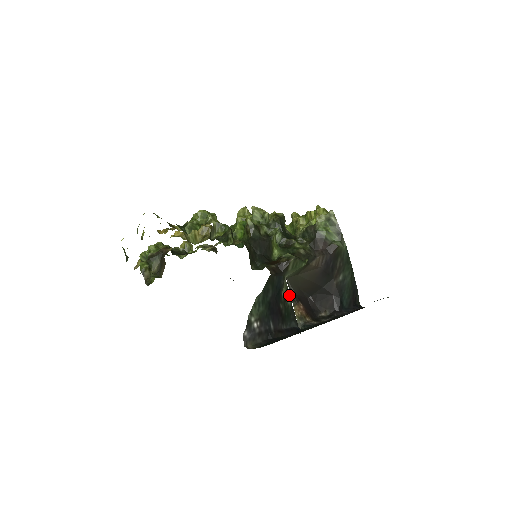
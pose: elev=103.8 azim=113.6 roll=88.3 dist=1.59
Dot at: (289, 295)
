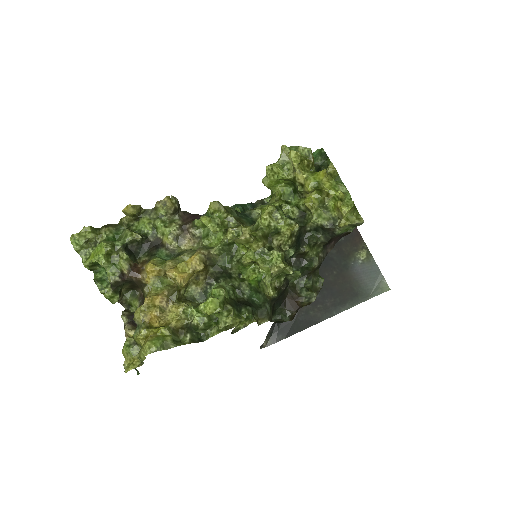
Dot at: occluded
